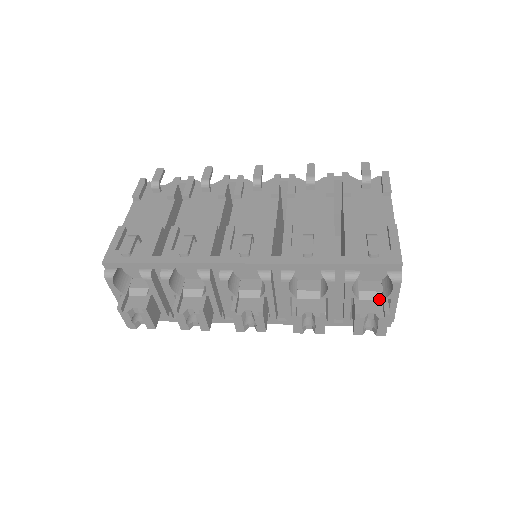
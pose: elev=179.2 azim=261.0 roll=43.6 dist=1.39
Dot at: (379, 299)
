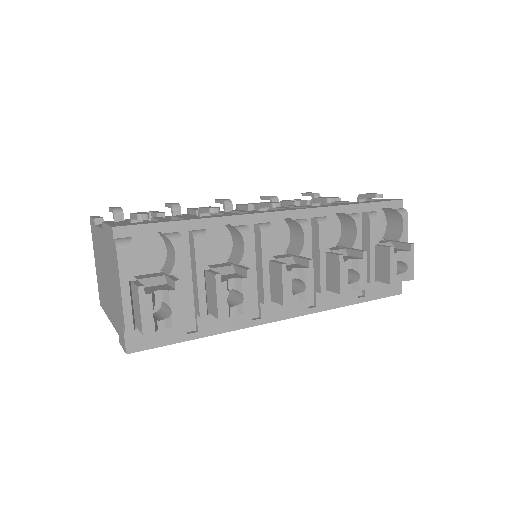
Dot at: occluded
